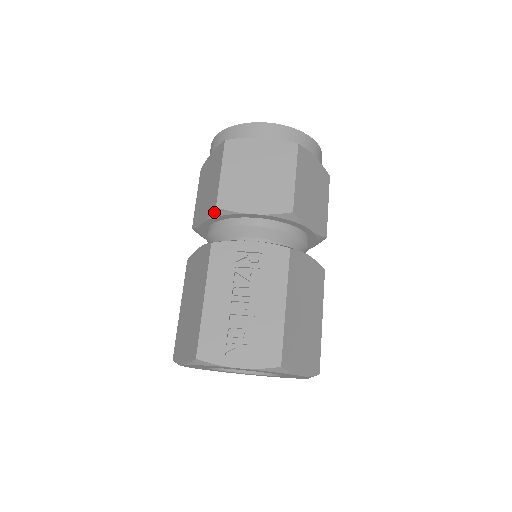
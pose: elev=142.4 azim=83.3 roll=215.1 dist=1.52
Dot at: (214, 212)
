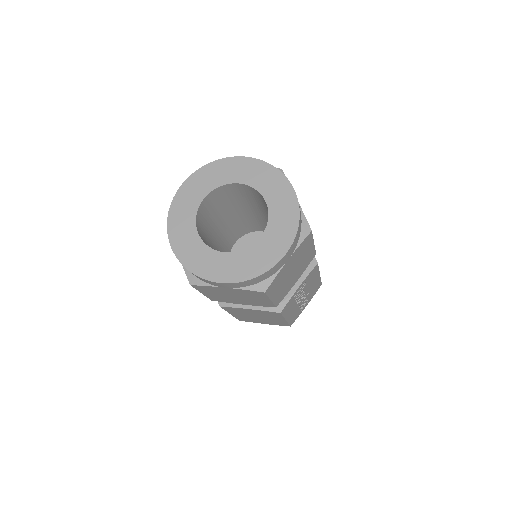
Dot at: (270, 306)
